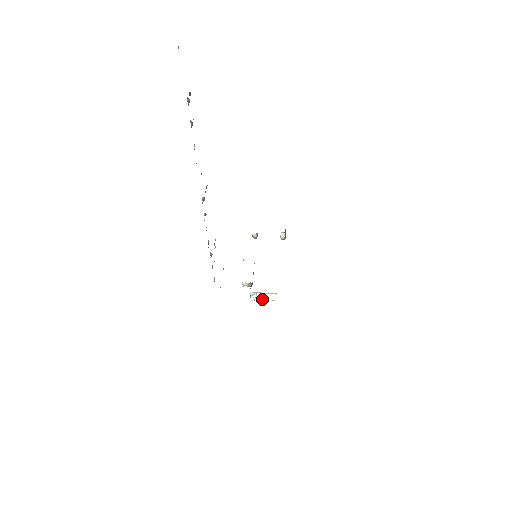
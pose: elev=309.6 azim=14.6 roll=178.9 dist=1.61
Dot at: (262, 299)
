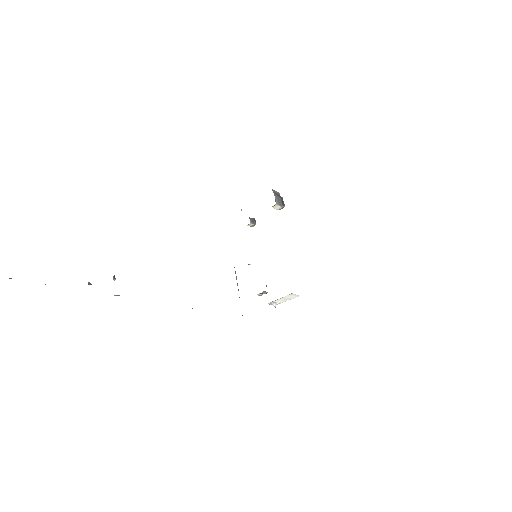
Dot at: (285, 301)
